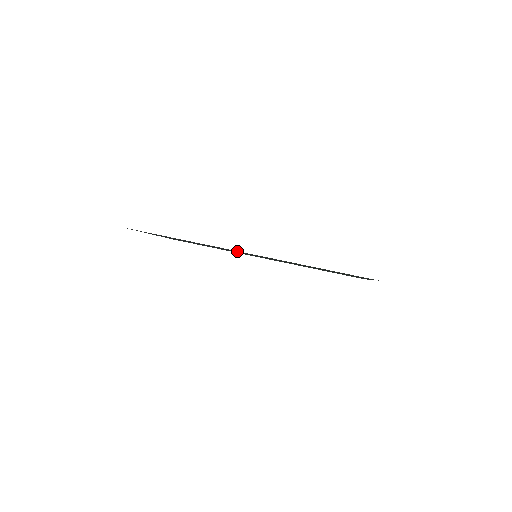
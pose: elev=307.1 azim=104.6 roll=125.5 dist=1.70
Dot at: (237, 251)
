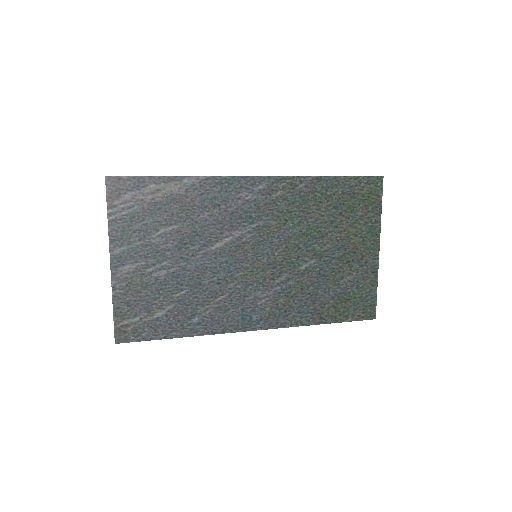
Dot at: (243, 198)
